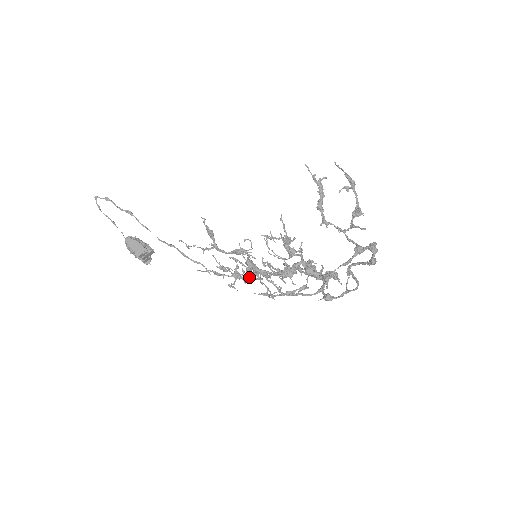
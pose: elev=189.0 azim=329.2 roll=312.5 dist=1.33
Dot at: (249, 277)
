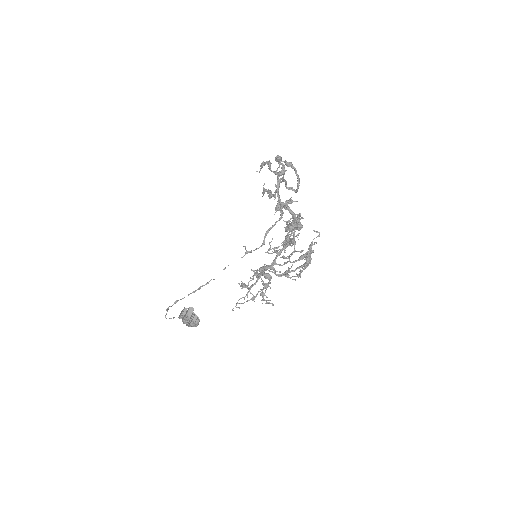
Dot at: (264, 273)
